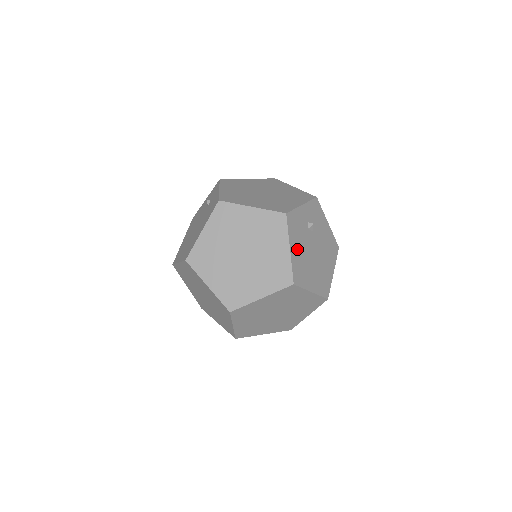
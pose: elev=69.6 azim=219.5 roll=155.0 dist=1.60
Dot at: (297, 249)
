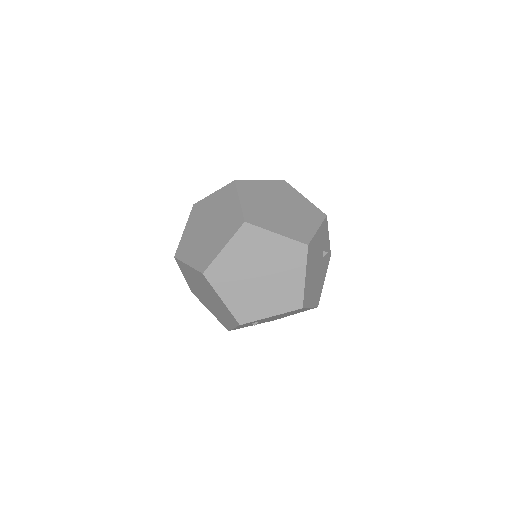
Dot at: (318, 240)
